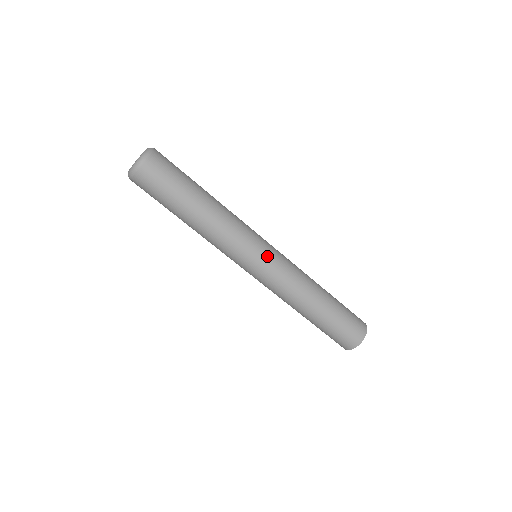
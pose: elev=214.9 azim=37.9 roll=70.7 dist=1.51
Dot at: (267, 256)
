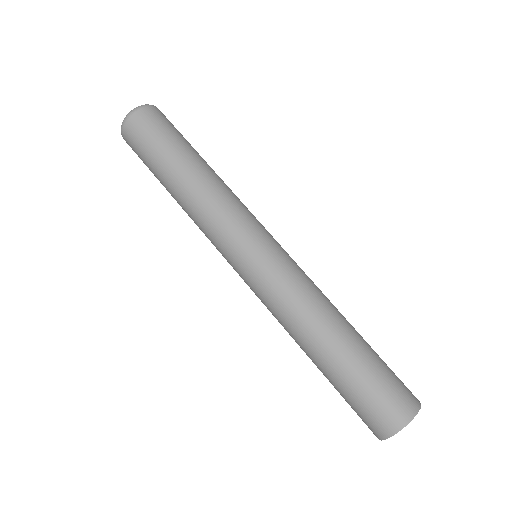
Dot at: (276, 243)
